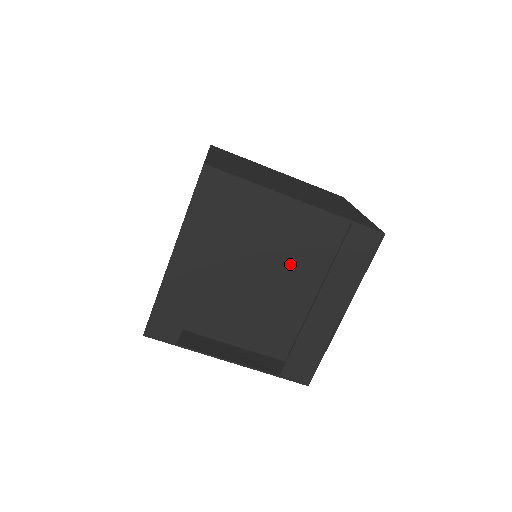
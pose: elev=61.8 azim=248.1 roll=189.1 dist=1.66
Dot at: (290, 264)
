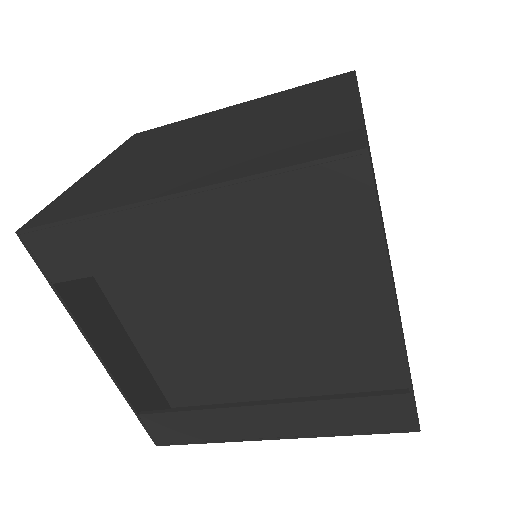
Dot at: (286, 330)
